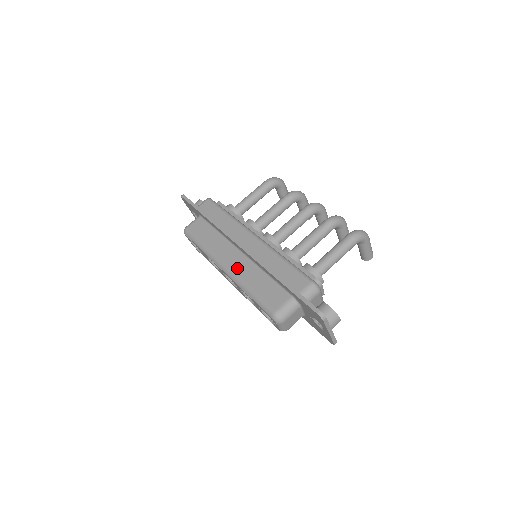
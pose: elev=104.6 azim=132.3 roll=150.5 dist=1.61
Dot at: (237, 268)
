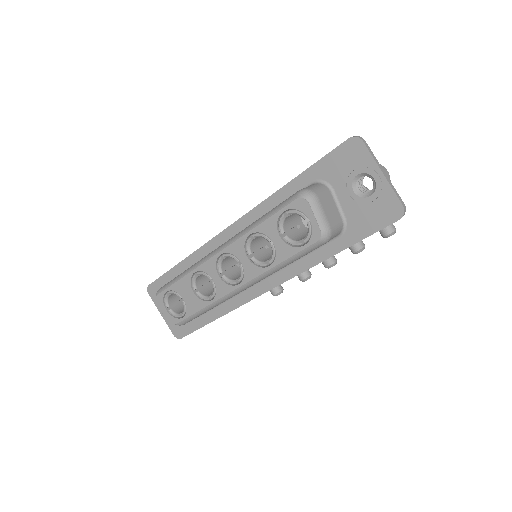
Dot at: occluded
